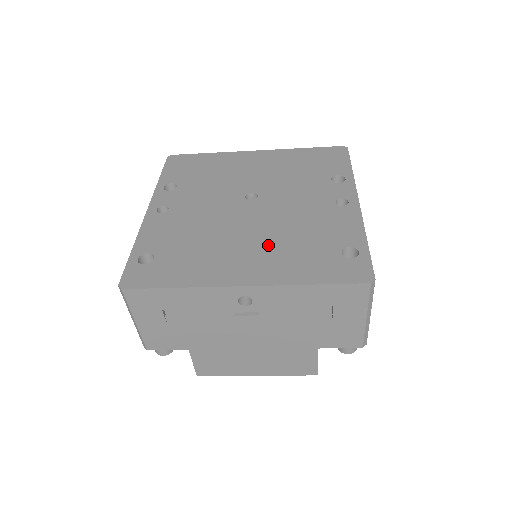
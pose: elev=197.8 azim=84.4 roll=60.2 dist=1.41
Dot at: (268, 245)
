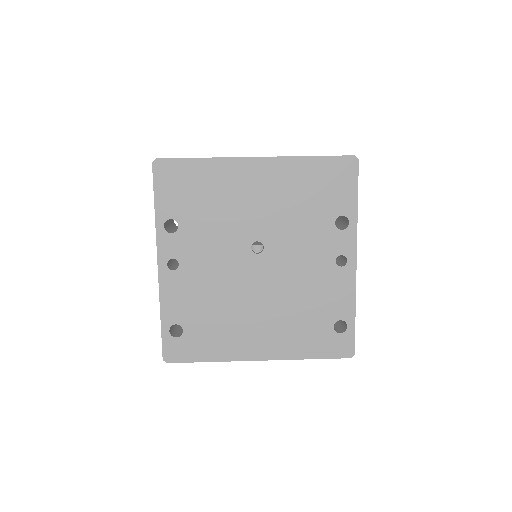
Dot at: (276, 317)
